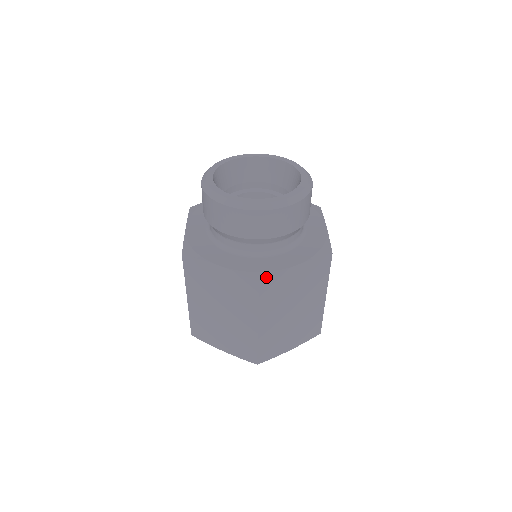
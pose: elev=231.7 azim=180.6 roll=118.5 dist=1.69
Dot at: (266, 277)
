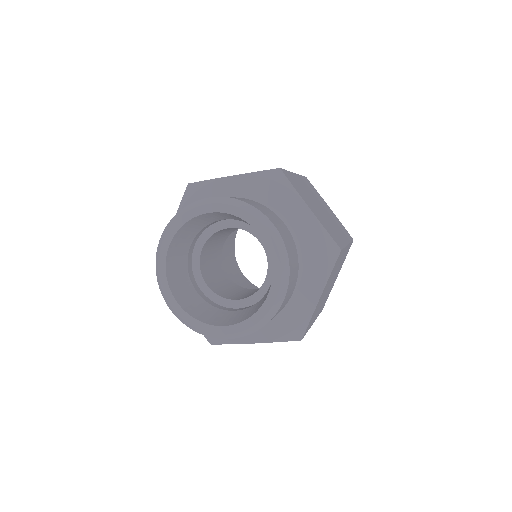
Dot at: (303, 331)
